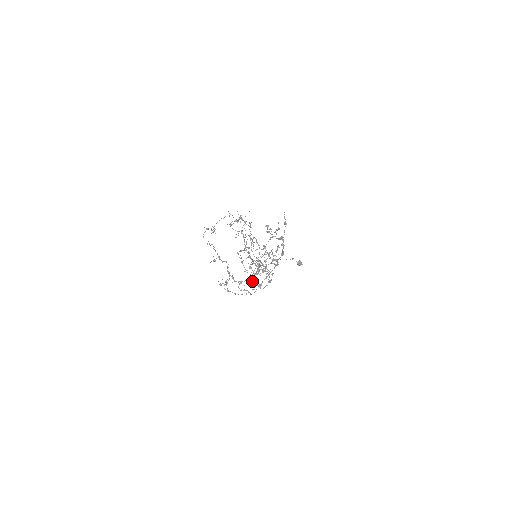
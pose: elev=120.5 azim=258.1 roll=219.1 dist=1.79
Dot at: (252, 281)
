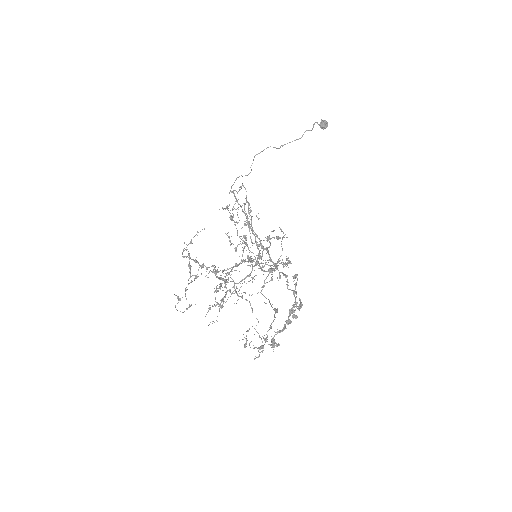
Dot at: occluded
